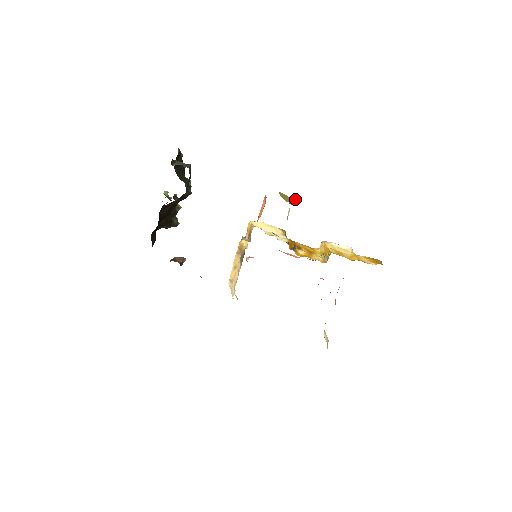
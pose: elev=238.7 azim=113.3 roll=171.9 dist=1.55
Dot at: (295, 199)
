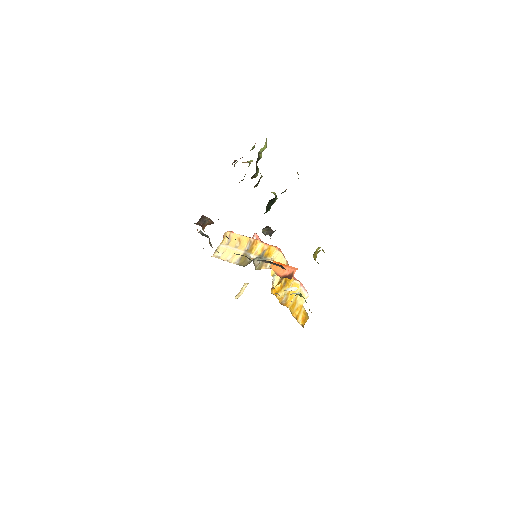
Dot at: occluded
